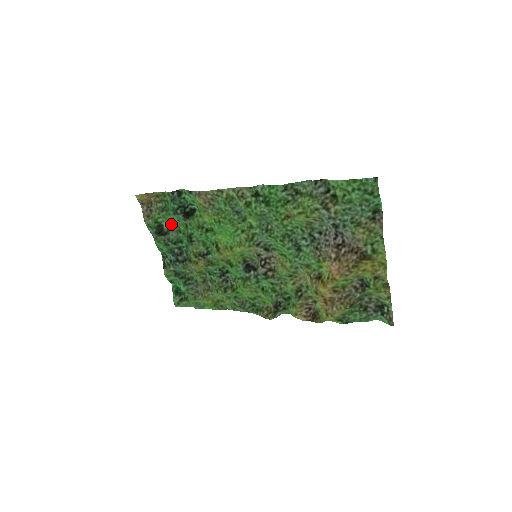
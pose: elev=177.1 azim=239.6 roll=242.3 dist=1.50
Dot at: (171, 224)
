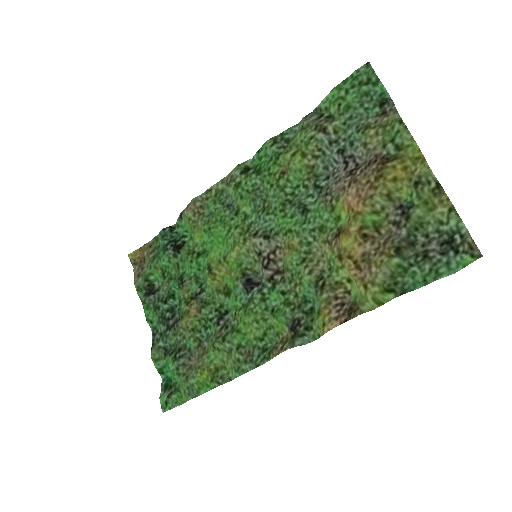
Dot at: (162, 274)
